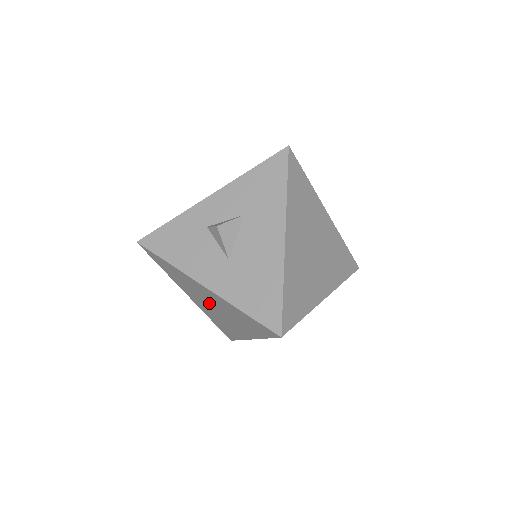
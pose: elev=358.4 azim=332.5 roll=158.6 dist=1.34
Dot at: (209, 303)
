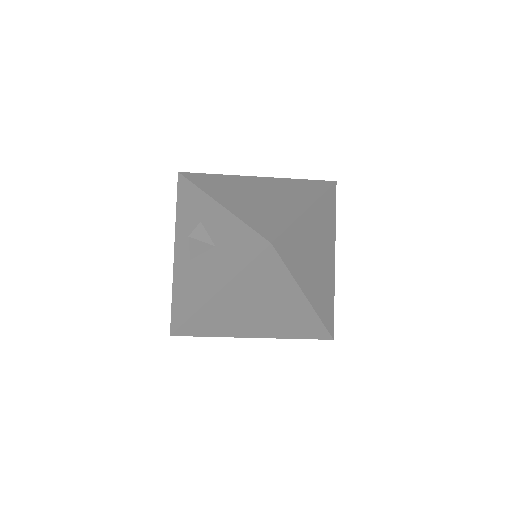
Dot at: occluded
